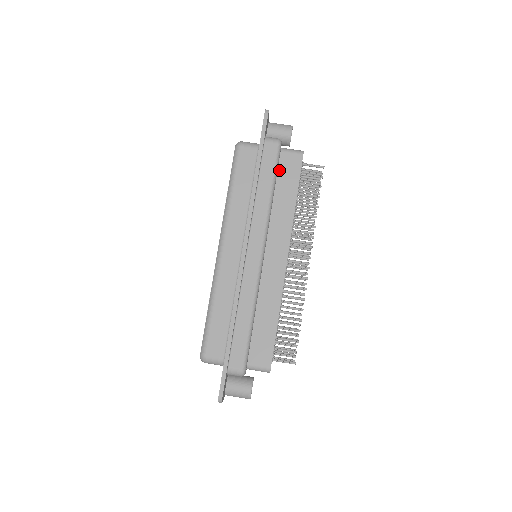
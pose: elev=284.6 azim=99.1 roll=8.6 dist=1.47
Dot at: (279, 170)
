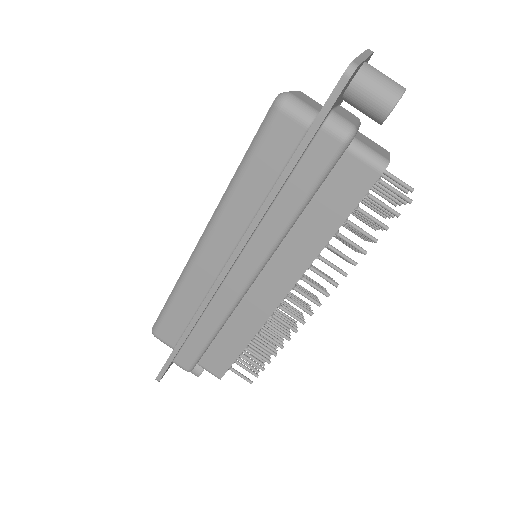
Dot at: (328, 179)
